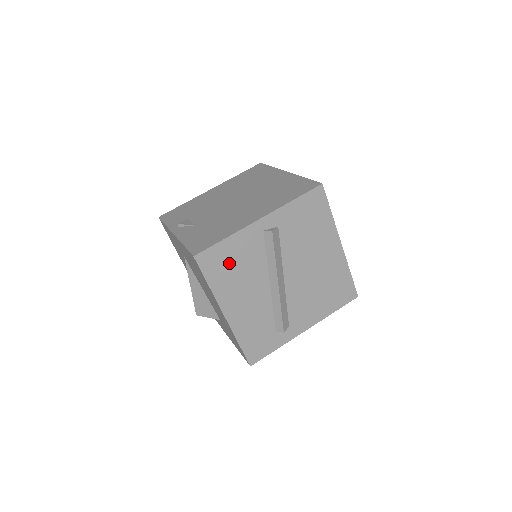
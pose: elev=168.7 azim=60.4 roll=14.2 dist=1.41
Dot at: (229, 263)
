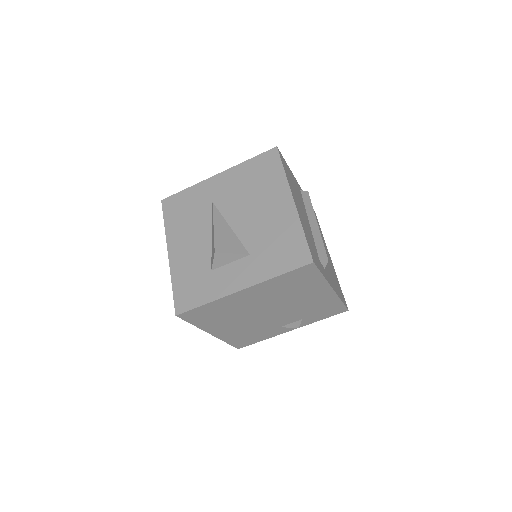
Dot at: (290, 178)
